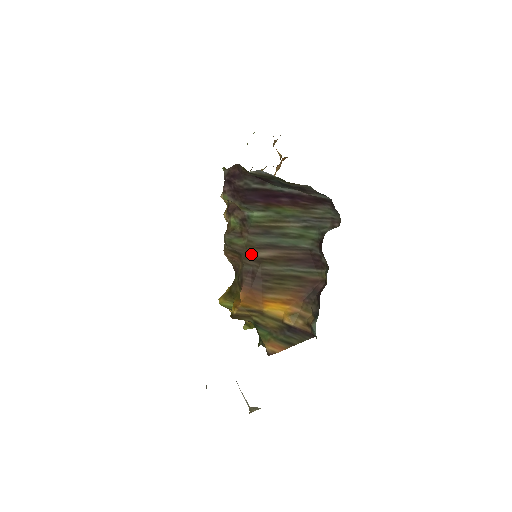
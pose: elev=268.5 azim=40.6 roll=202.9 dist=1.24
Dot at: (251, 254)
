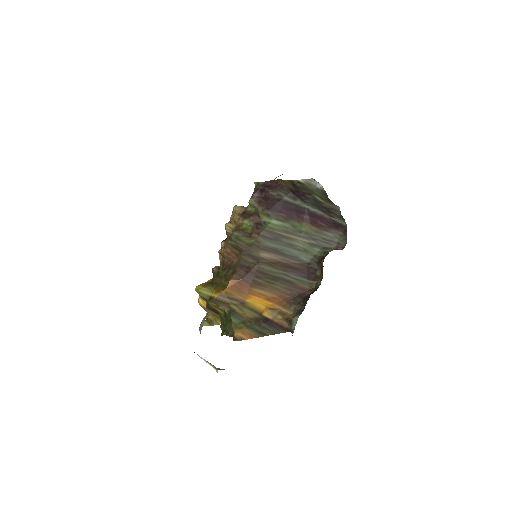
Dot at: (253, 252)
